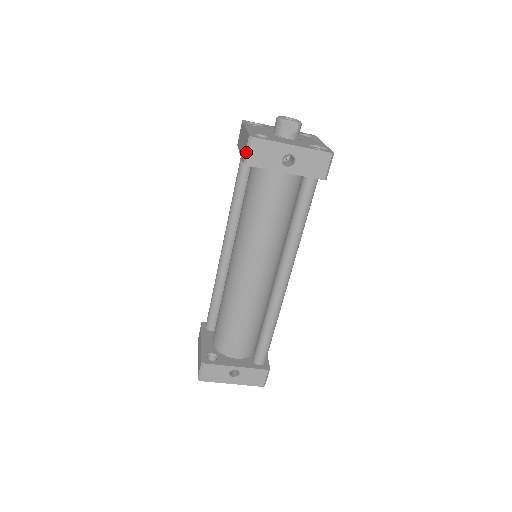
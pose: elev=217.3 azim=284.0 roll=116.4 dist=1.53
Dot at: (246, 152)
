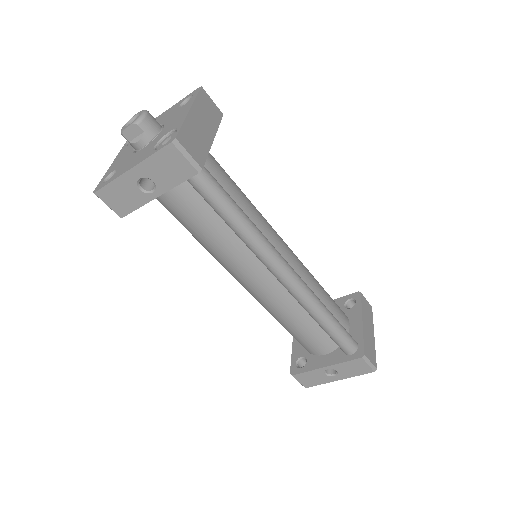
Dot at: (109, 207)
